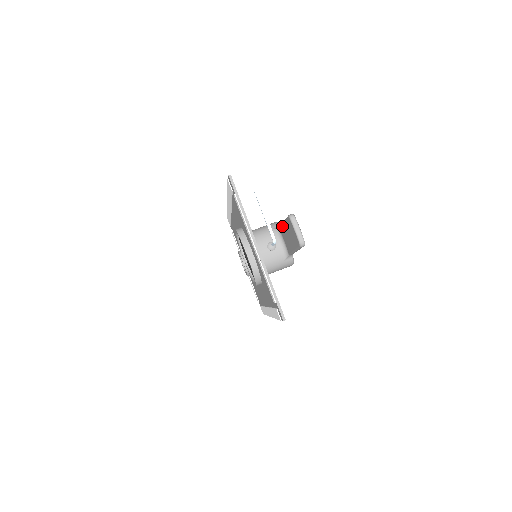
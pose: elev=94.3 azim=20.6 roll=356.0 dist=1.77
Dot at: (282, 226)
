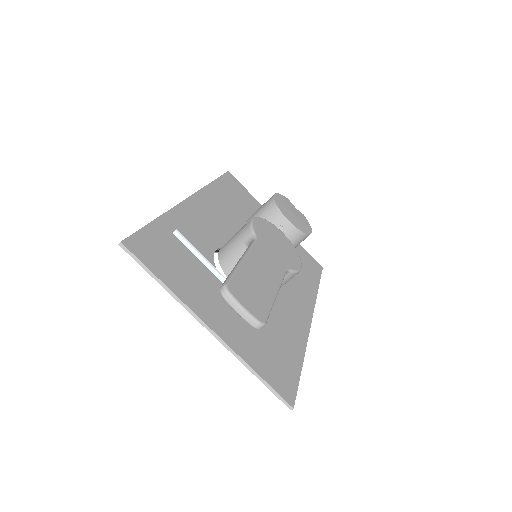
Dot at: occluded
